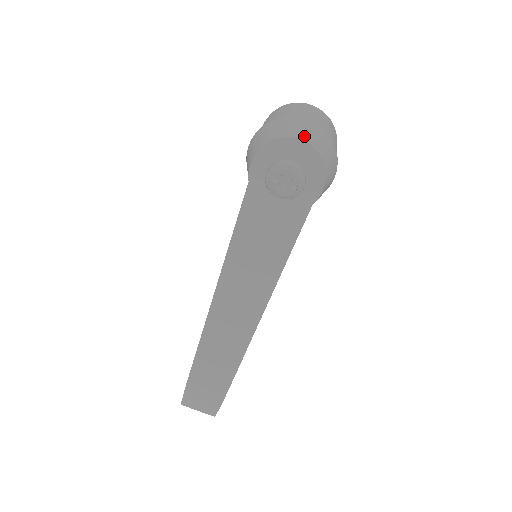
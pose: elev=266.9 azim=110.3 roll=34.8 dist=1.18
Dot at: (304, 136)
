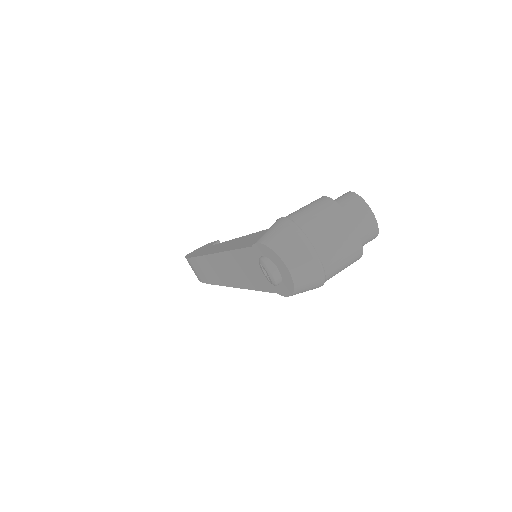
Dot at: (294, 269)
